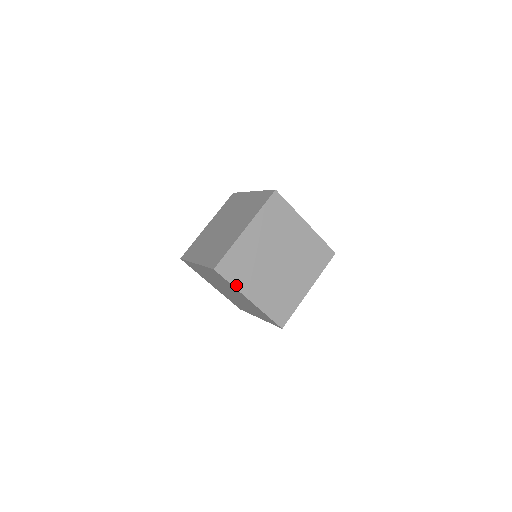
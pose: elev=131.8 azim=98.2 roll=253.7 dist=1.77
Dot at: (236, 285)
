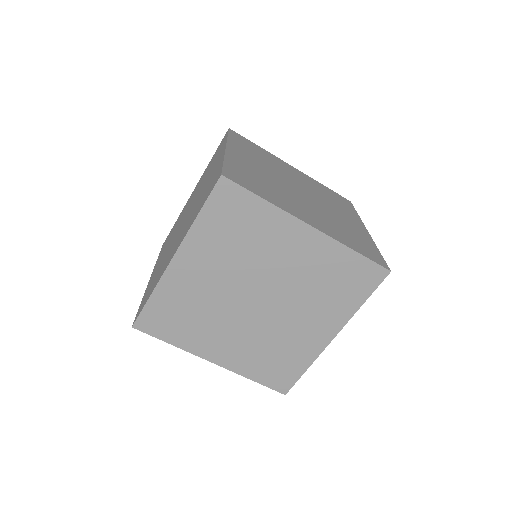
Dot at: (273, 203)
